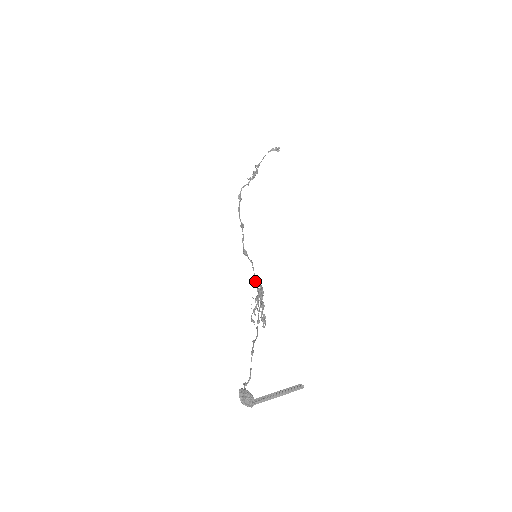
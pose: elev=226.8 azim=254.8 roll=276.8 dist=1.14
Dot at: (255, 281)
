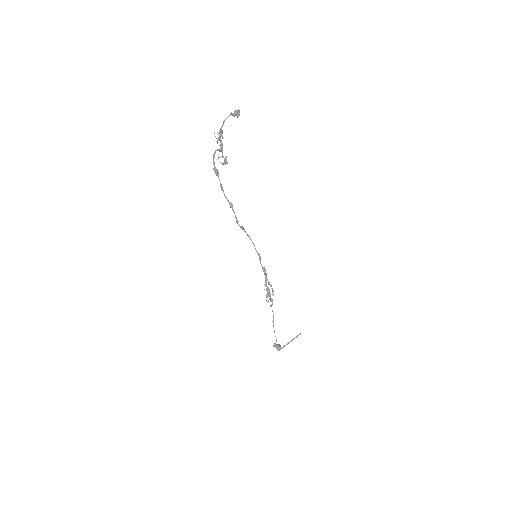
Dot at: occluded
